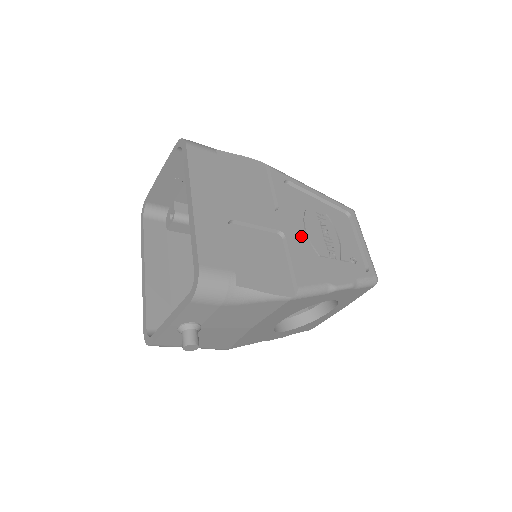
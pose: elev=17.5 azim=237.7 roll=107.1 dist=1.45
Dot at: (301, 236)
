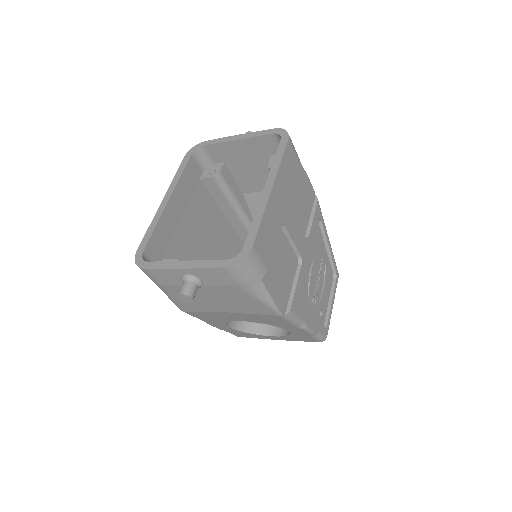
Dot at: (307, 270)
